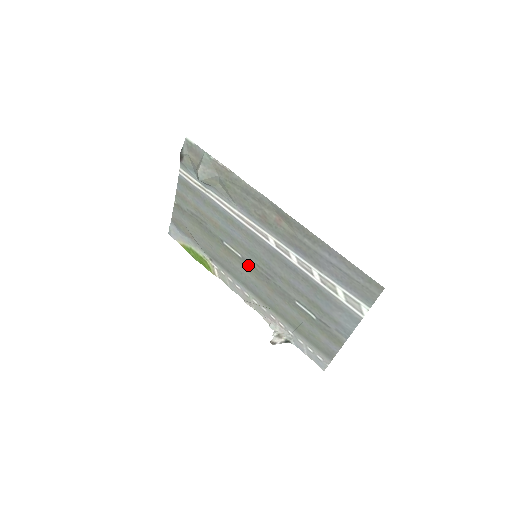
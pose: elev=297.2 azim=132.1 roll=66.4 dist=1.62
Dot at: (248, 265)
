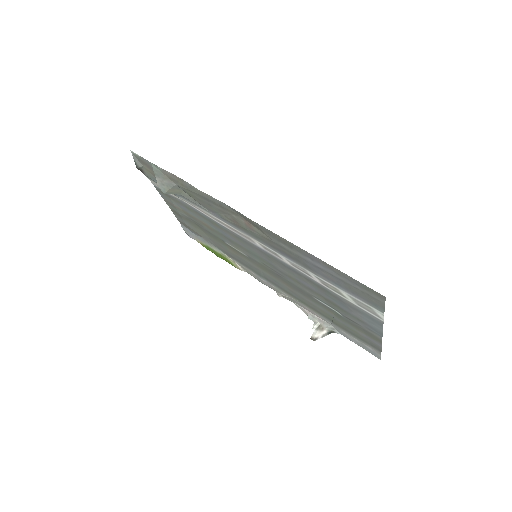
Dot at: (256, 263)
